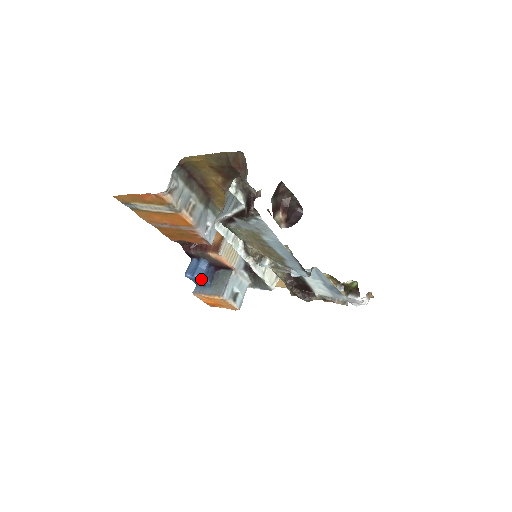
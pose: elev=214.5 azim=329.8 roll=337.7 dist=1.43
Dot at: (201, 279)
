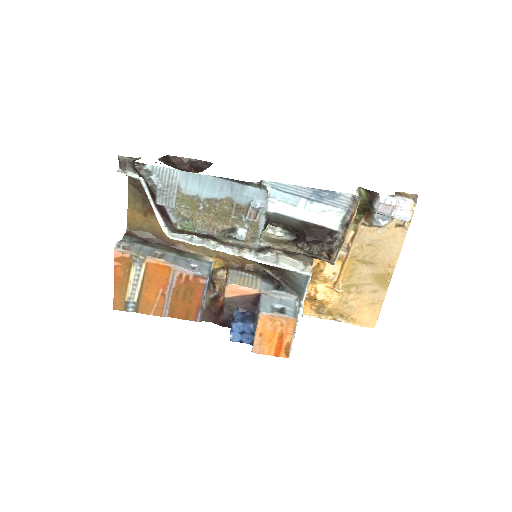
Dot at: (239, 325)
